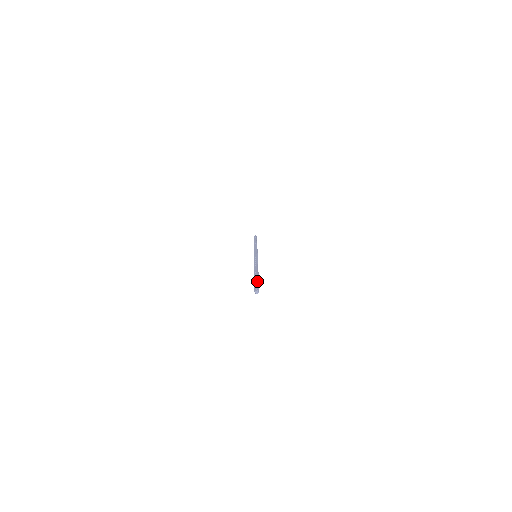
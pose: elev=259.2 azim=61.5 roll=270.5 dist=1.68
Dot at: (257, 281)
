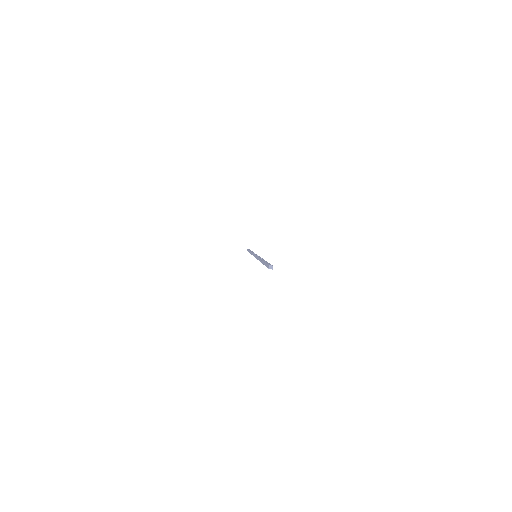
Dot at: (269, 263)
